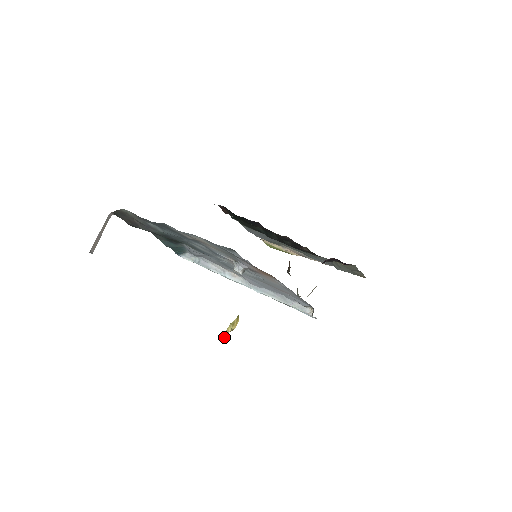
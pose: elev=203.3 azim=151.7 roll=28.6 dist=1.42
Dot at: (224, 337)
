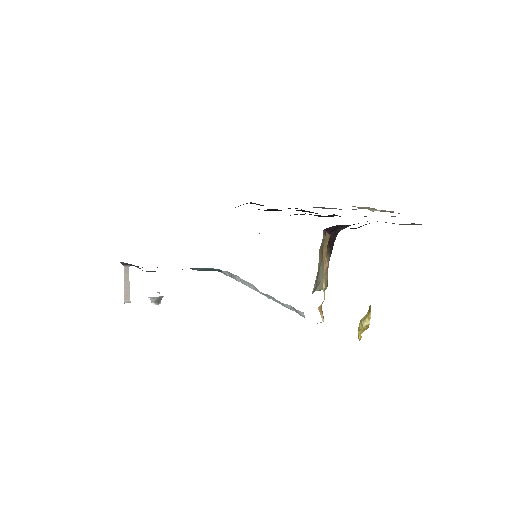
Dot at: (358, 337)
